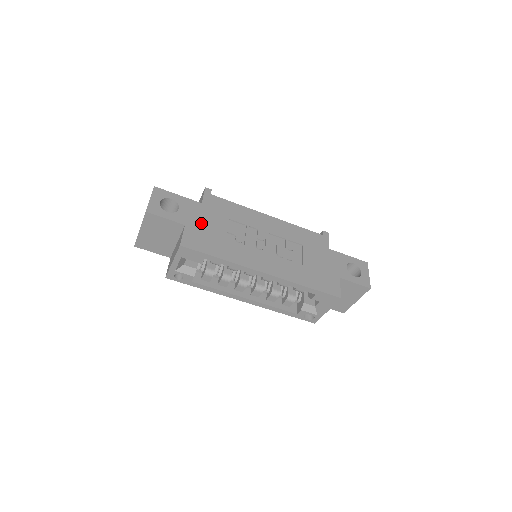
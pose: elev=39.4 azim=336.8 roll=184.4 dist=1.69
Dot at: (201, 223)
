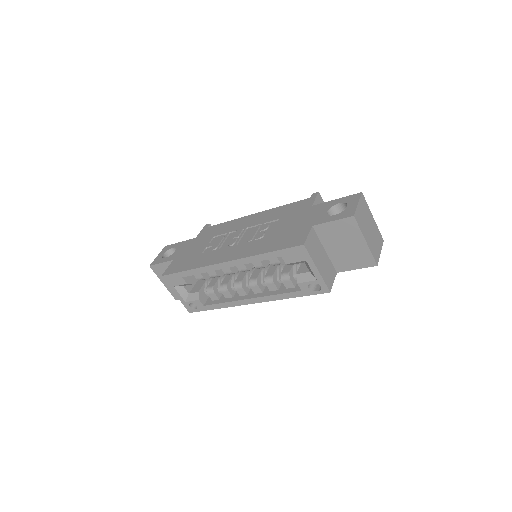
Dot at: (187, 252)
